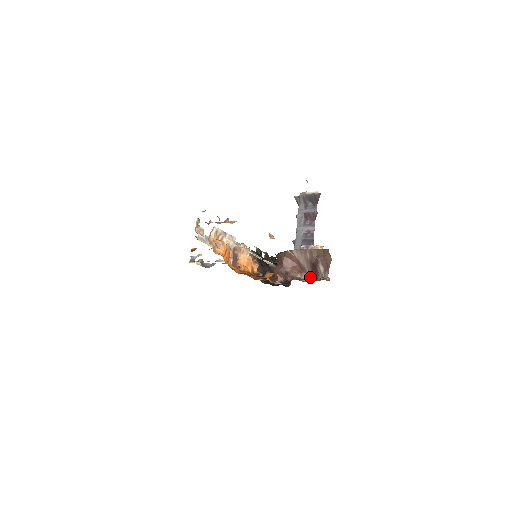
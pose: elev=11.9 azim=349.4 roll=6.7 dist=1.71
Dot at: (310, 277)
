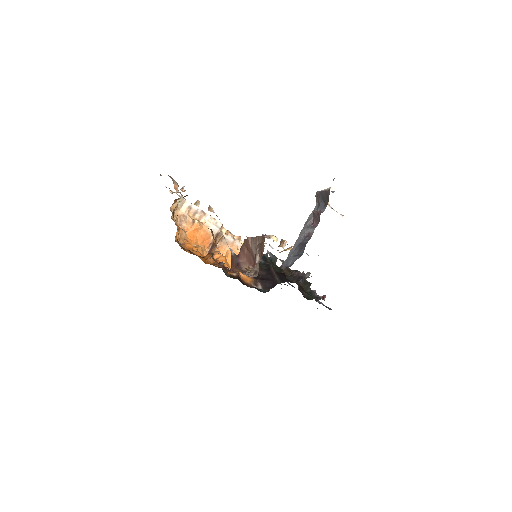
Dot at: occluded
